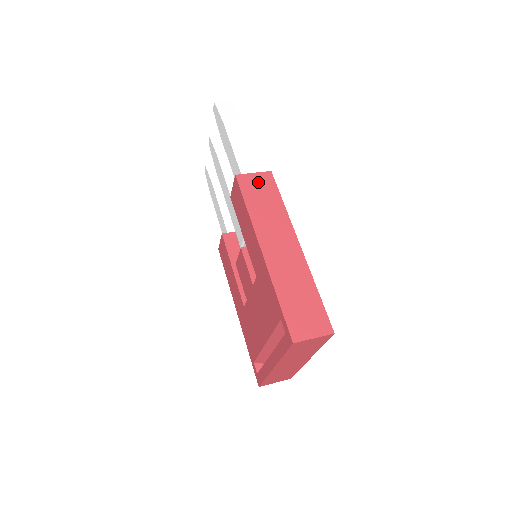
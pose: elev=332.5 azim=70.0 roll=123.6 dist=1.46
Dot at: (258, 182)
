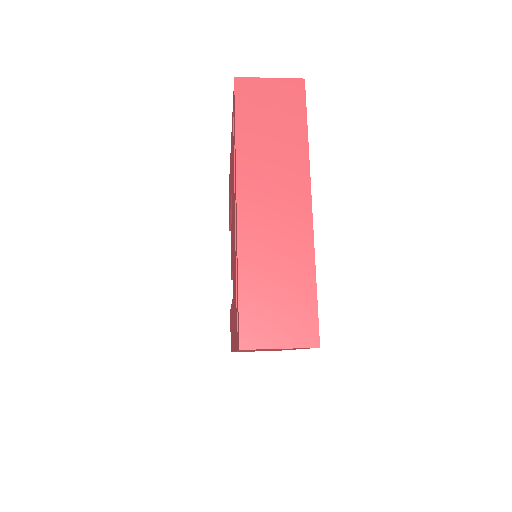
Dot at: occluded
